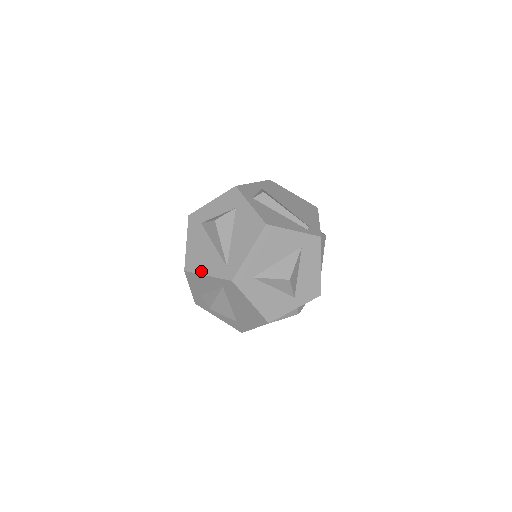
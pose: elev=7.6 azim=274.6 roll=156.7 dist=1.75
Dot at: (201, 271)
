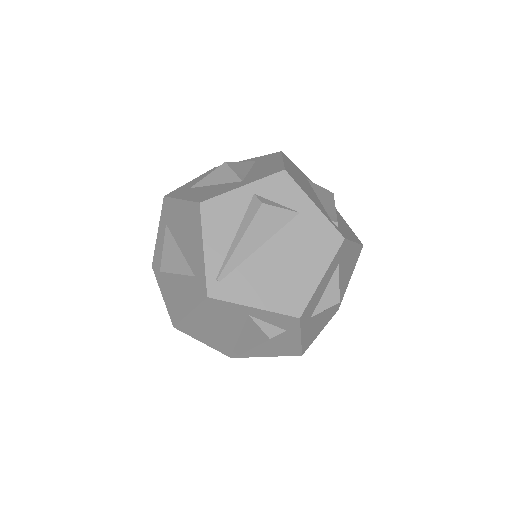
Dot at: occluded
